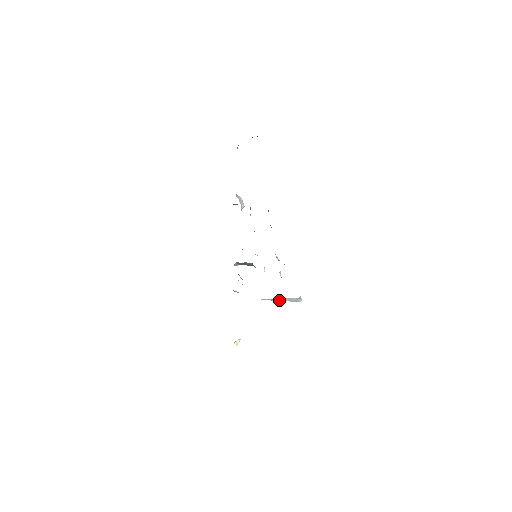
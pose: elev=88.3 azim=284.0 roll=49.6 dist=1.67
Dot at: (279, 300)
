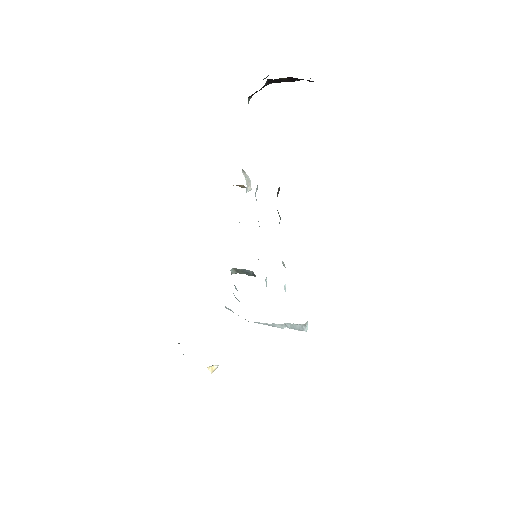
Dot at: (279, 326)
